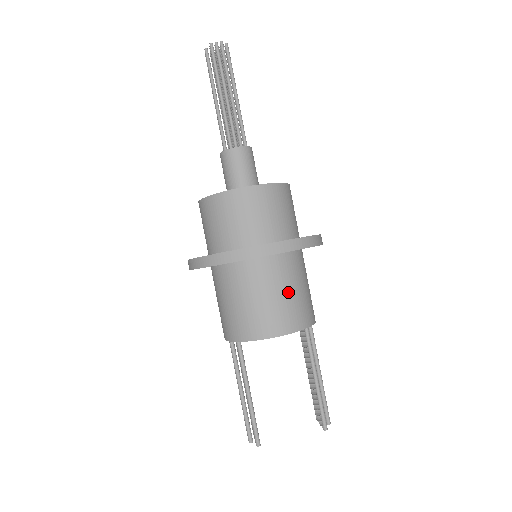
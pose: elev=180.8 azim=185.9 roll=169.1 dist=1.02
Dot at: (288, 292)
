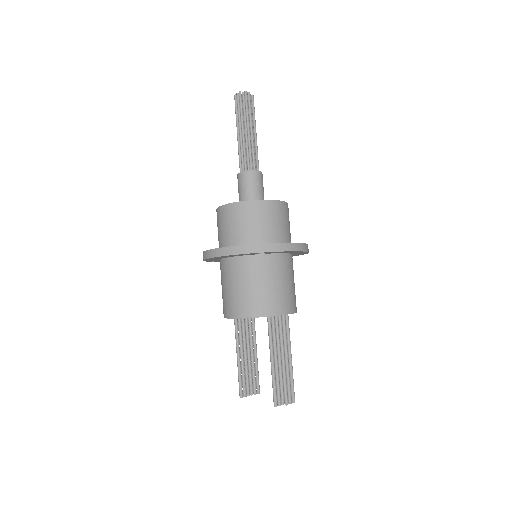
Dot at: (240, 287)
